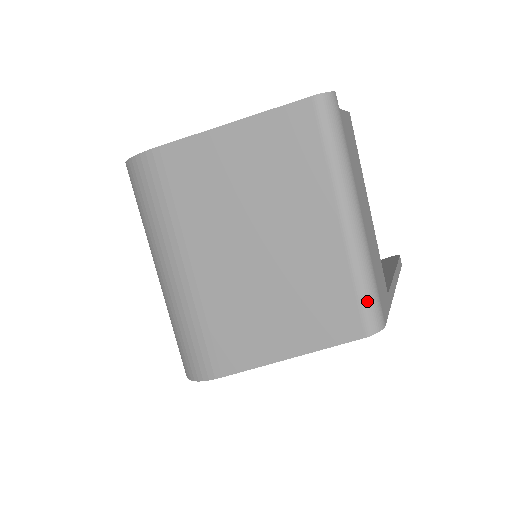
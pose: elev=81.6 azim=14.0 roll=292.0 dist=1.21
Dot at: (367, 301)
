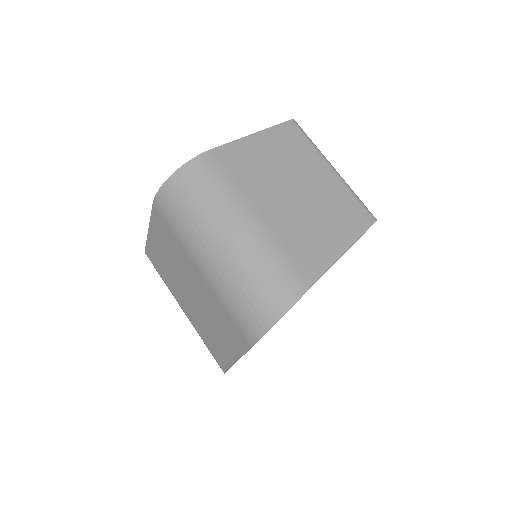
Dot at: (364, 205)
